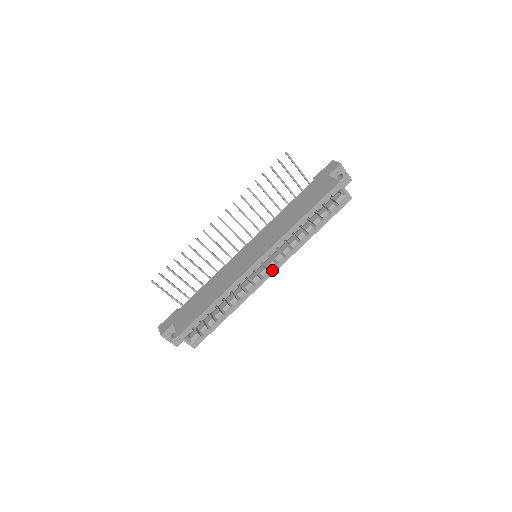
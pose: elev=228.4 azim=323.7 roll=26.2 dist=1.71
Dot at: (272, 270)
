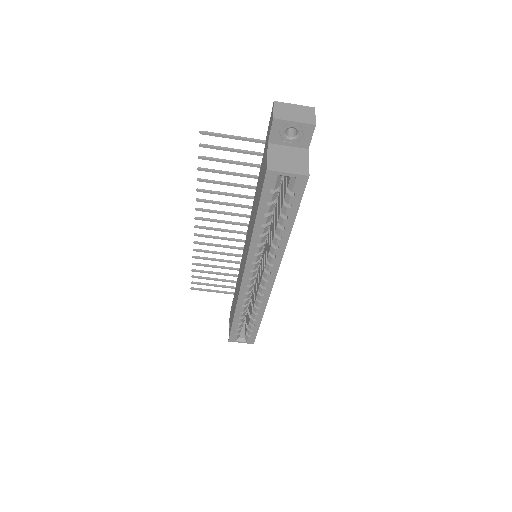
Dot at: (270, 279)
